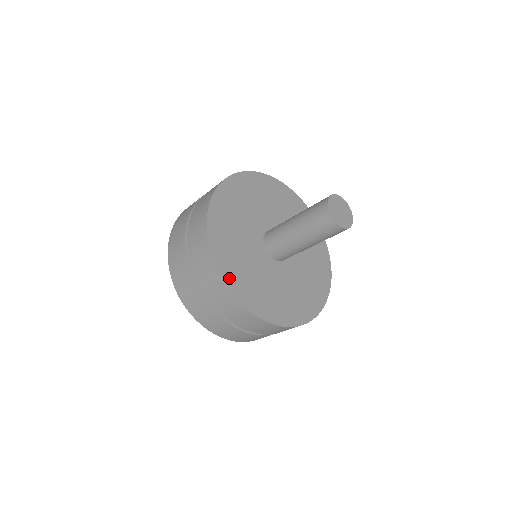
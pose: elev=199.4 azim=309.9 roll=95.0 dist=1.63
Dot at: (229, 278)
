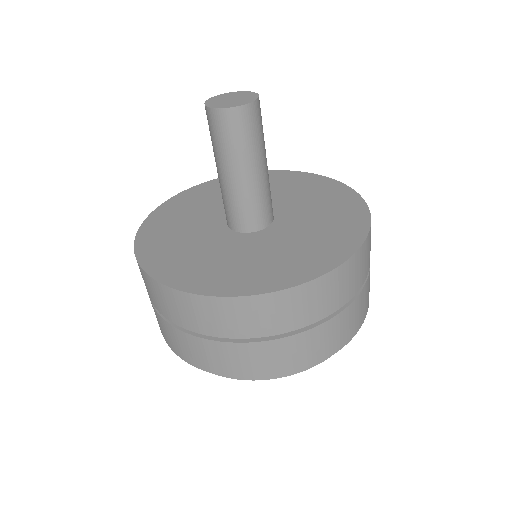
Dot at: (148, 259)
